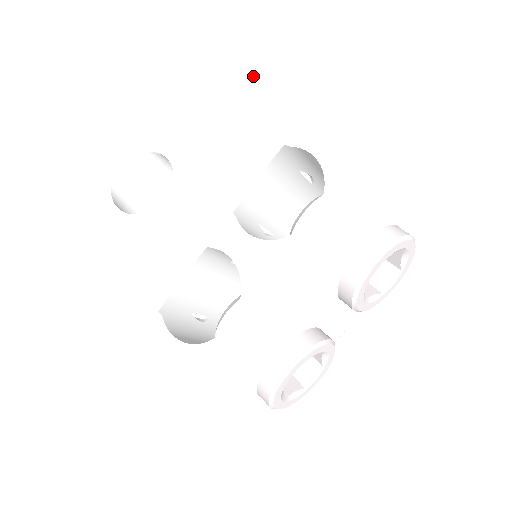
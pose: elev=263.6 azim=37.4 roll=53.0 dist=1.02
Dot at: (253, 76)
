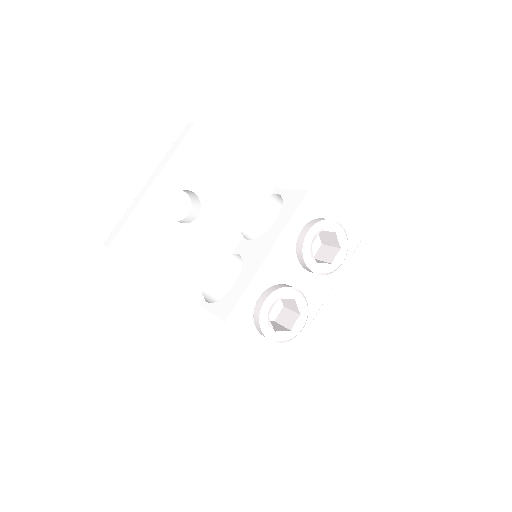
Dot at: (237, 157)
